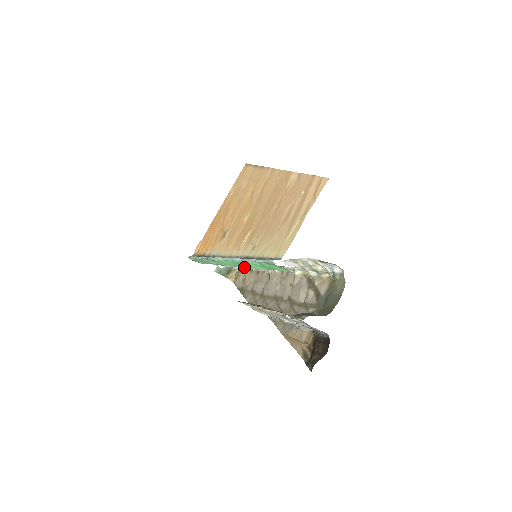
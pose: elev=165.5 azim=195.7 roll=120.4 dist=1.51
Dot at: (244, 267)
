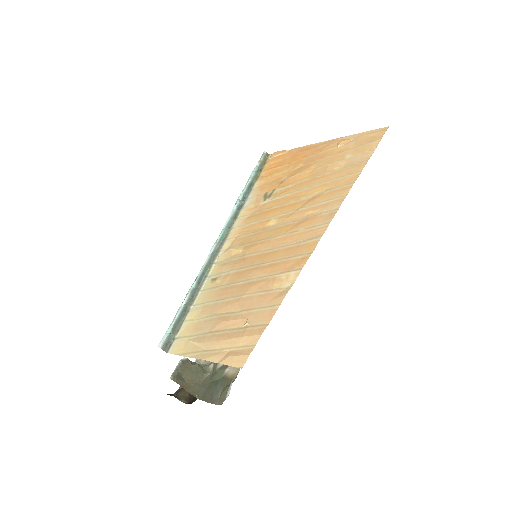
Dot at: occluded
